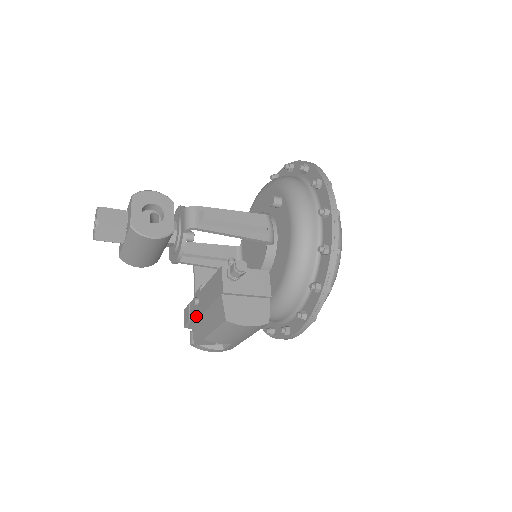
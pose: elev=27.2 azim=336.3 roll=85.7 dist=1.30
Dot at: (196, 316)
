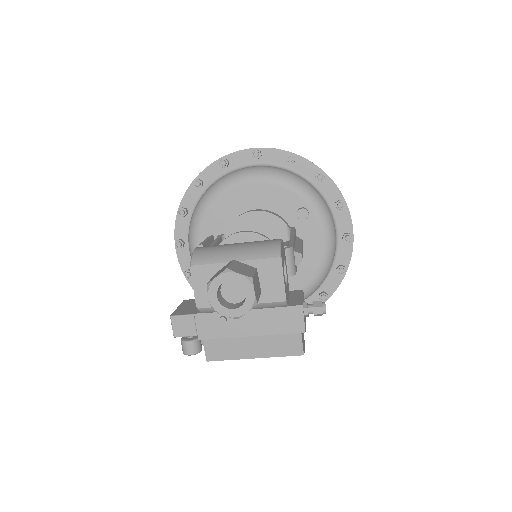
Dot at: (220, 335)
